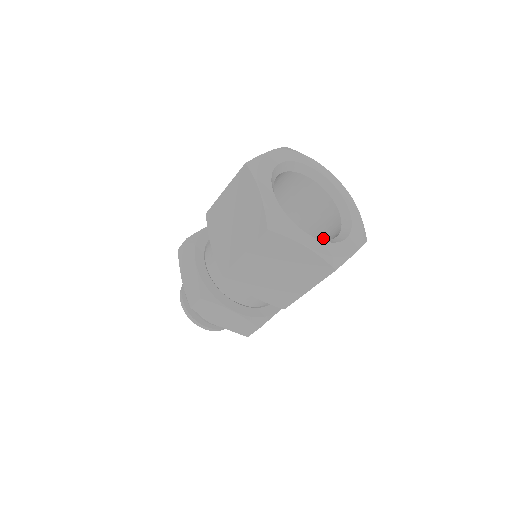
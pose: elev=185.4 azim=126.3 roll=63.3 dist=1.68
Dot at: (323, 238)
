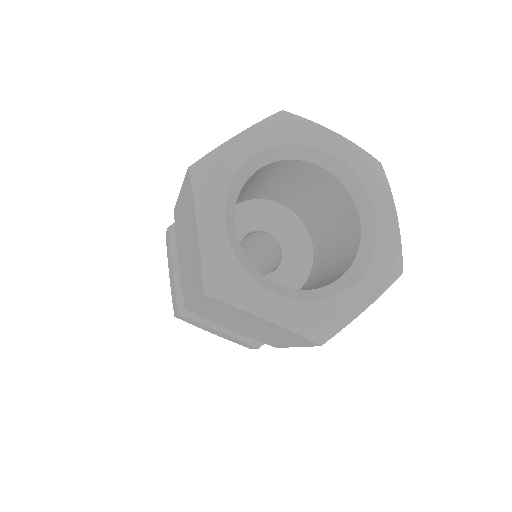
Dot at: (338, 255)
